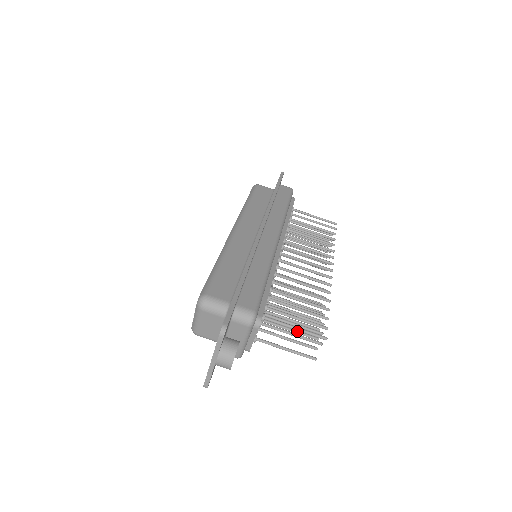
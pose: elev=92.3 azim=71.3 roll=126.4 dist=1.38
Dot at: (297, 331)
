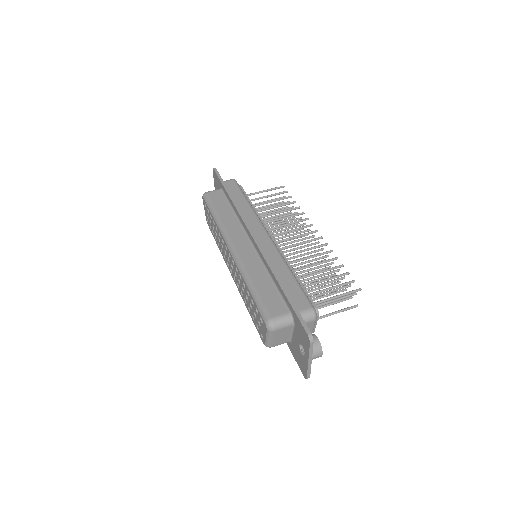
Dot at: (330, 294)
